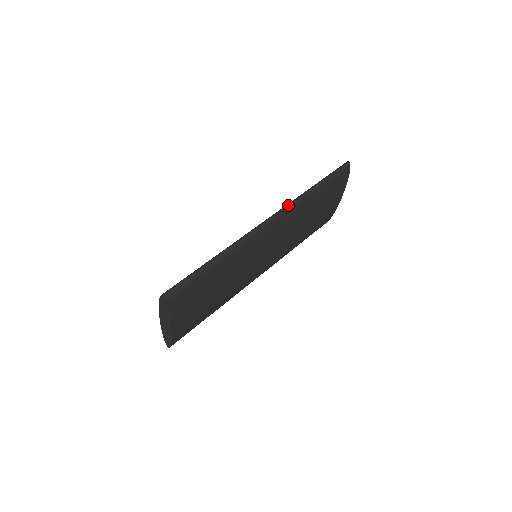
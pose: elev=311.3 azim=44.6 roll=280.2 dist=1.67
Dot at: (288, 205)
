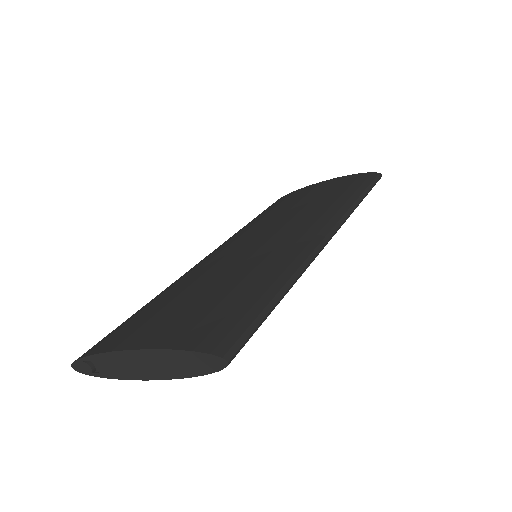
Dot at: (346, 218)
